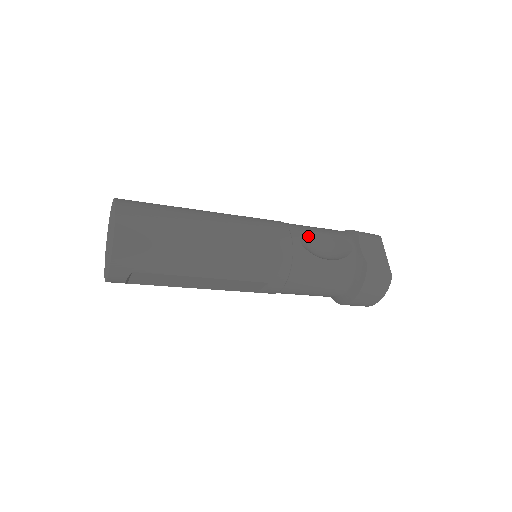
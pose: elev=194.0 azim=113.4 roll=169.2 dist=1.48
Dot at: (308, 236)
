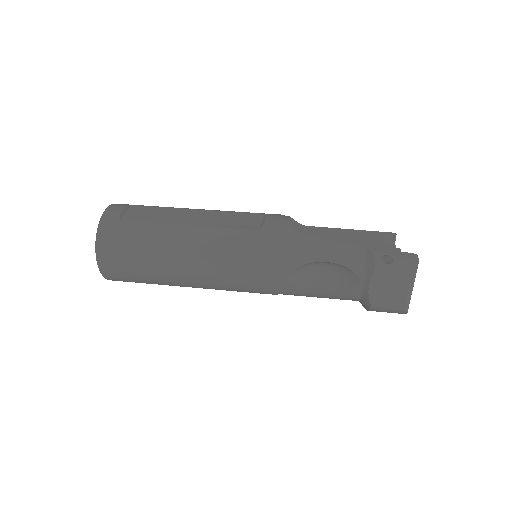
Dot at: (305, 265)
